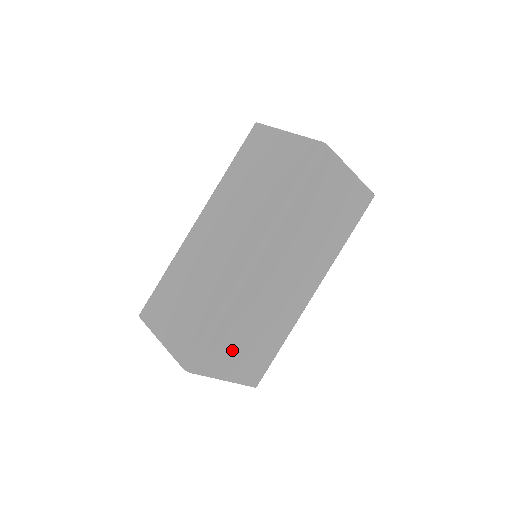
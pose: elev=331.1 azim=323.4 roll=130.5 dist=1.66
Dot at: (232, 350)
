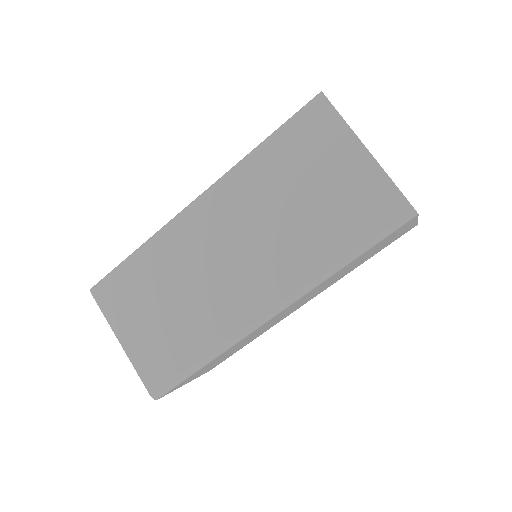
Dot at: (206, 368)
